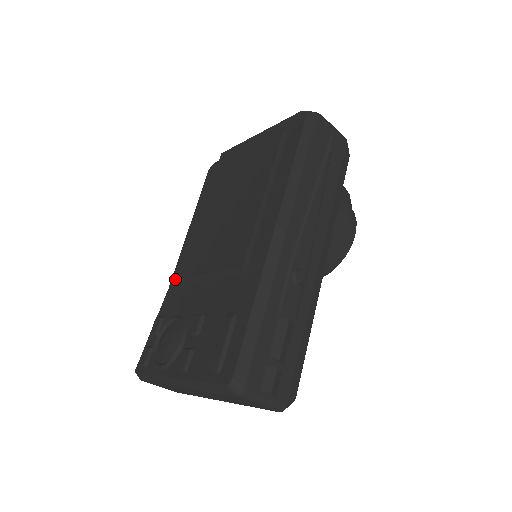
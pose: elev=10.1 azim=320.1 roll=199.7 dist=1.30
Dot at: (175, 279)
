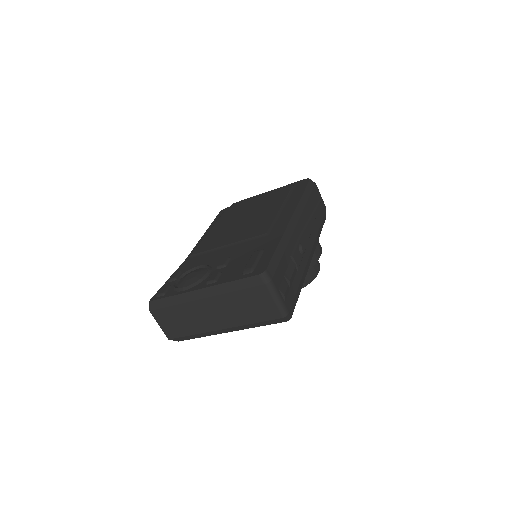
Dot at: (193, 254)
